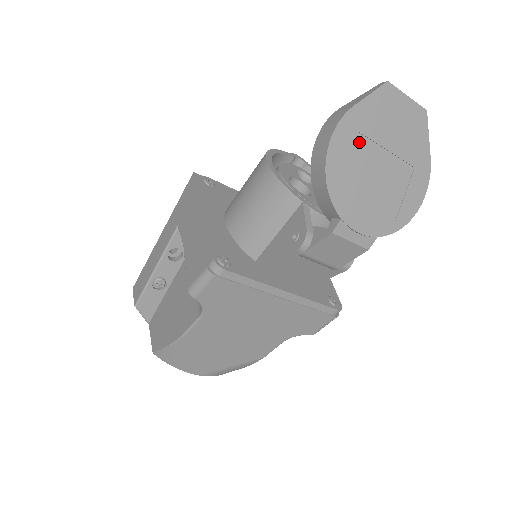
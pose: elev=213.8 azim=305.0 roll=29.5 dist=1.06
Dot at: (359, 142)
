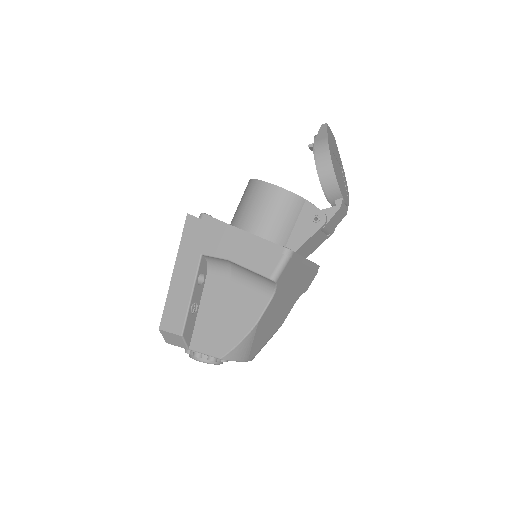
Dot at: (333, 156)
